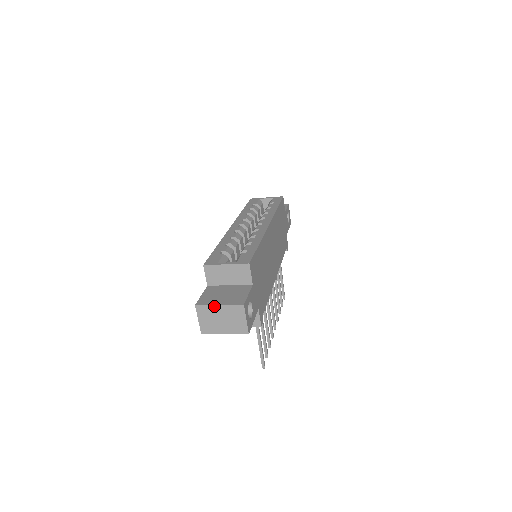
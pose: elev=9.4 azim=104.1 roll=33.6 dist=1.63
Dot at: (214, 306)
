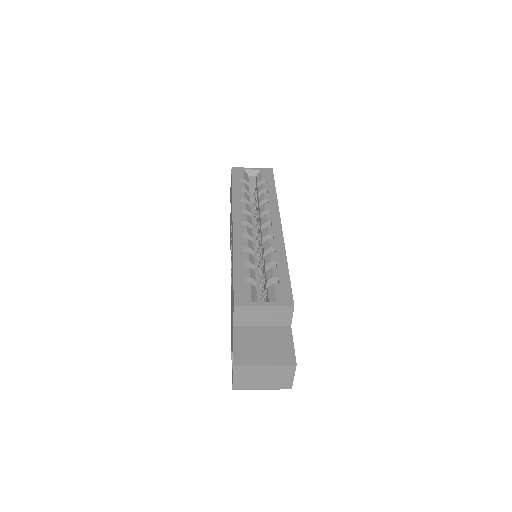
Dot at: (258, 366)
